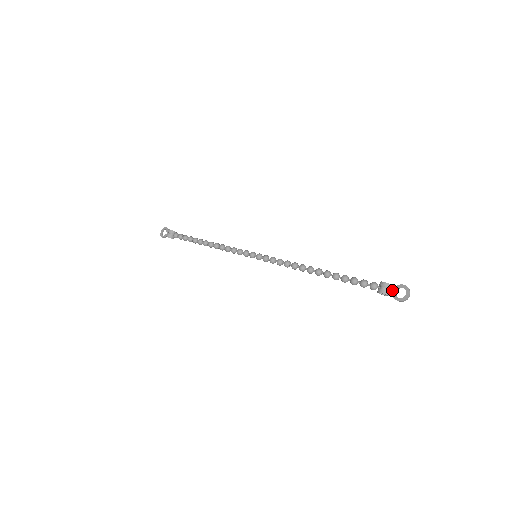
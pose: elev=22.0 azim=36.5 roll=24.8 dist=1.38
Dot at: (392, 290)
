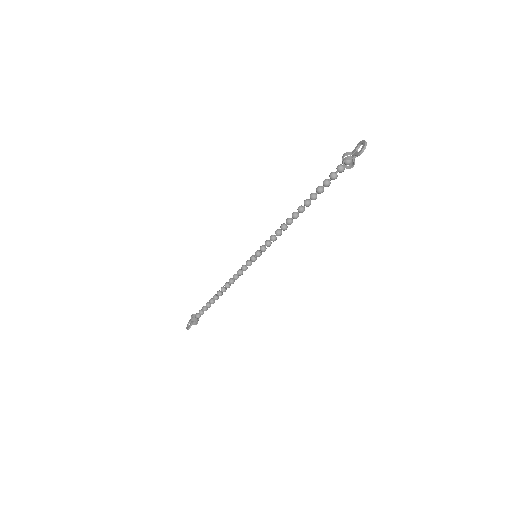
Dot at: (353, 155)
